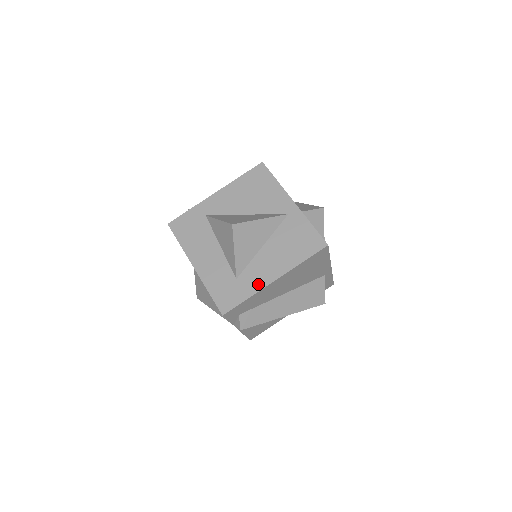
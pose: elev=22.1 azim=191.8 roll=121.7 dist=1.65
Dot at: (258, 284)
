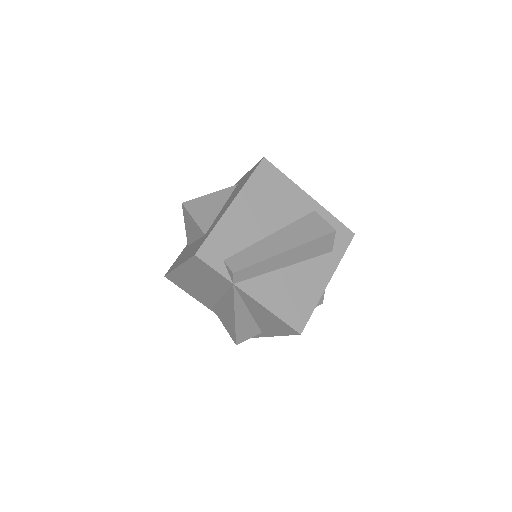
Dot at: (219, 218)
